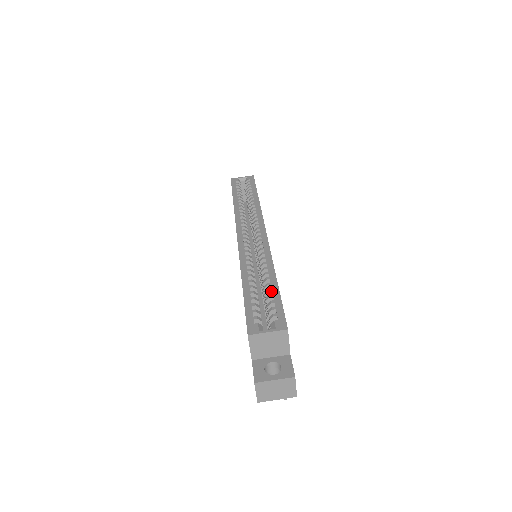
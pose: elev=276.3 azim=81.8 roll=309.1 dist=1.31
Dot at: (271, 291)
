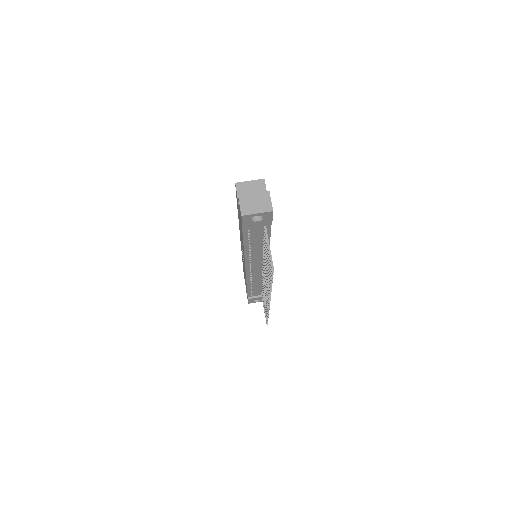
Dot at: occluded
